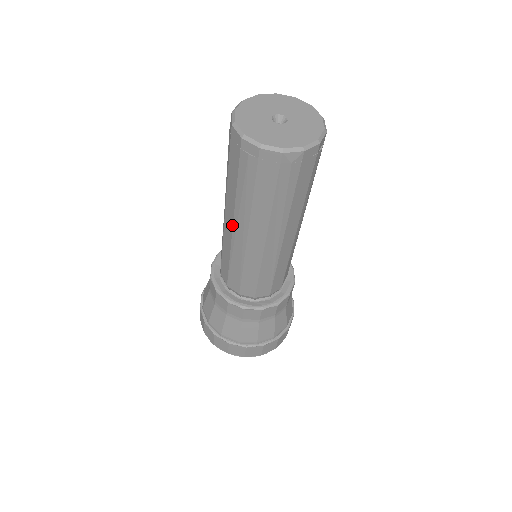
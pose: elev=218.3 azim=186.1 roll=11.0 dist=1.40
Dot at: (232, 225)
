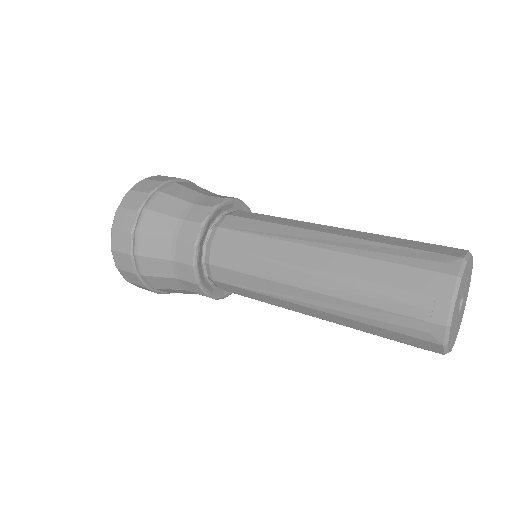
Dot at: (316, 317)
